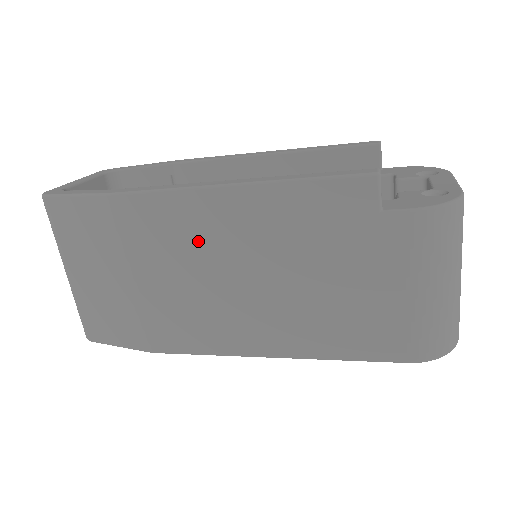
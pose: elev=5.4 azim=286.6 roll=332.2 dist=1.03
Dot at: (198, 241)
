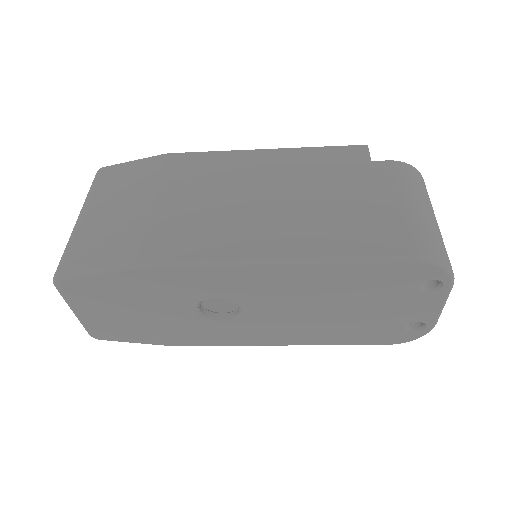
Dot at: (228, 177)
